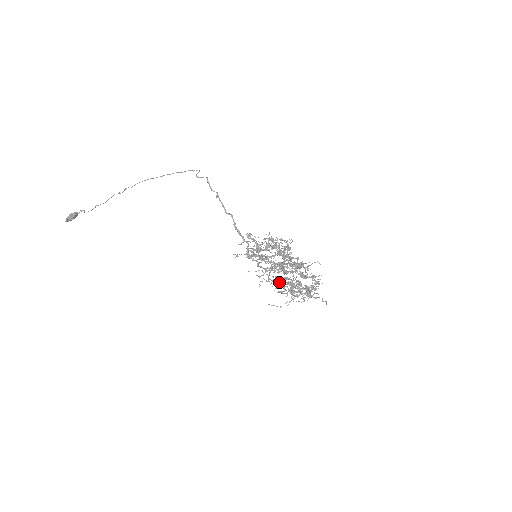
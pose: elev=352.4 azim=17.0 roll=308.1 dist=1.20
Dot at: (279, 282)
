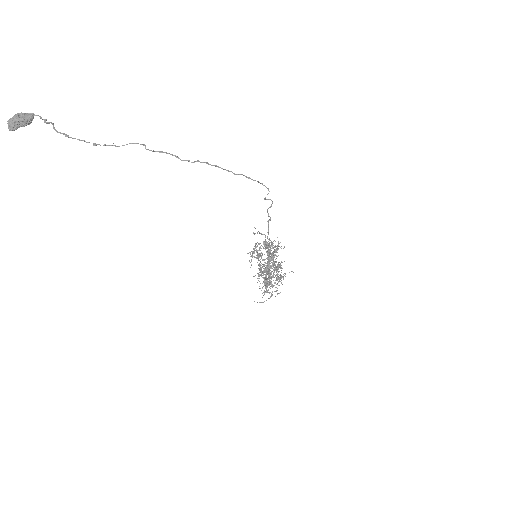
Dot at: occluded
